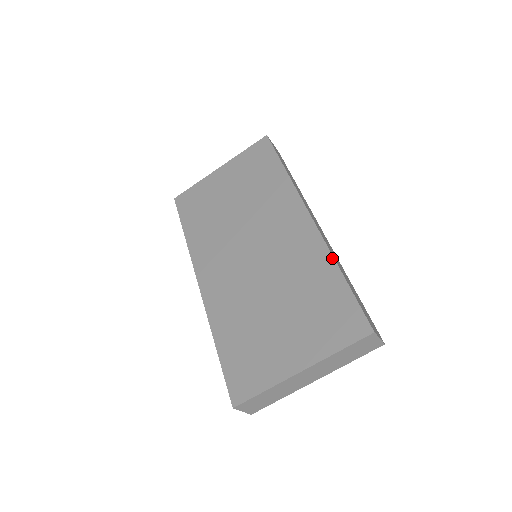
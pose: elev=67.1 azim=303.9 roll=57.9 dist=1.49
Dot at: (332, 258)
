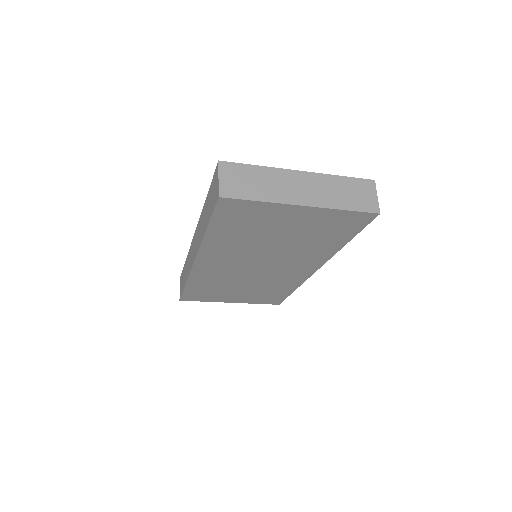
Dot at: occluded
